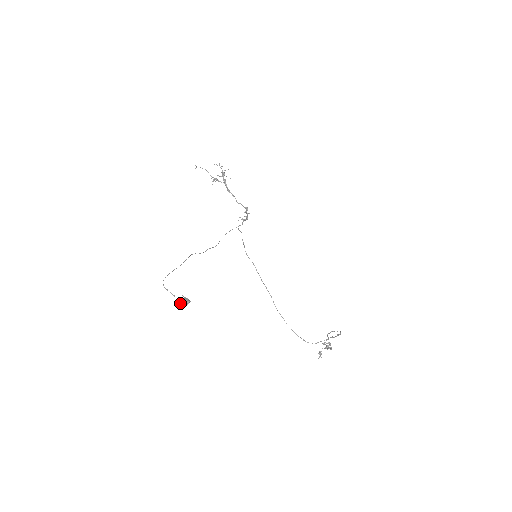
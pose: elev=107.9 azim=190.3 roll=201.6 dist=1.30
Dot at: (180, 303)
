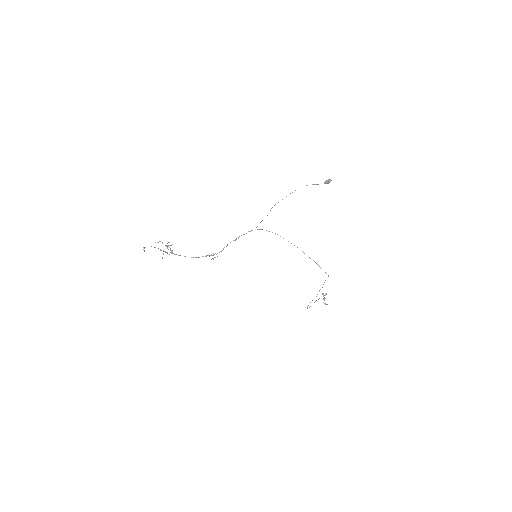
Dot at: (328, 181)
